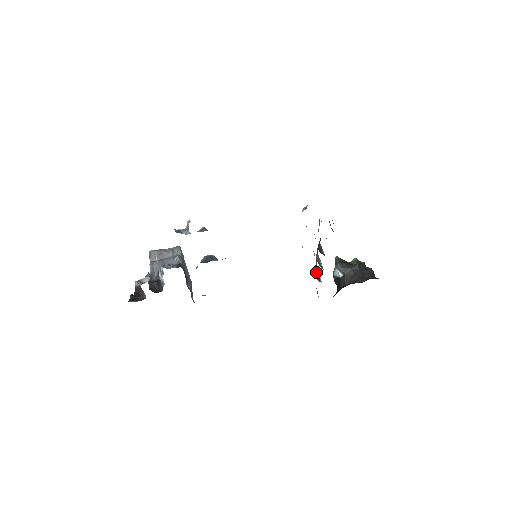
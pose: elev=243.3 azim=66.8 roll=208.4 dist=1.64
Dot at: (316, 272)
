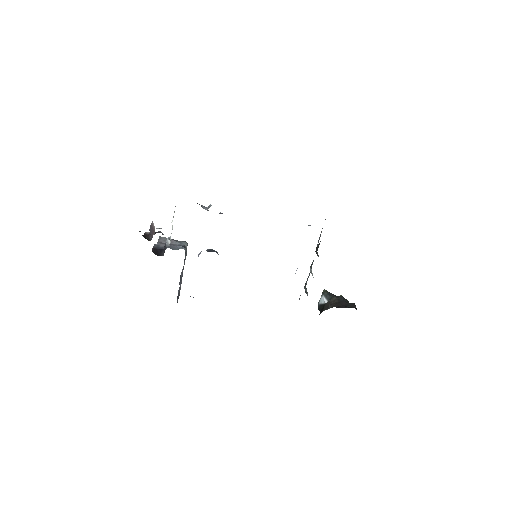
Dot at: (305, 289)
